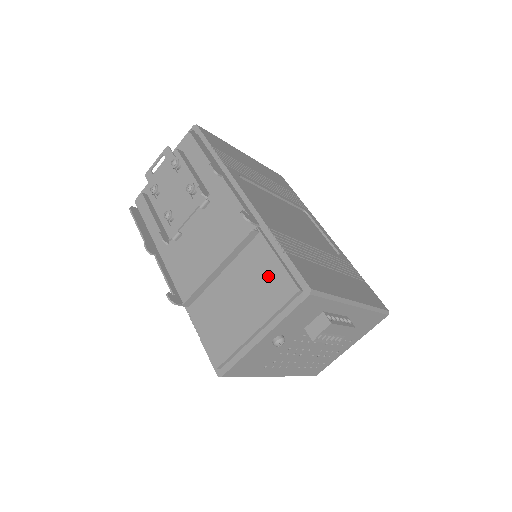
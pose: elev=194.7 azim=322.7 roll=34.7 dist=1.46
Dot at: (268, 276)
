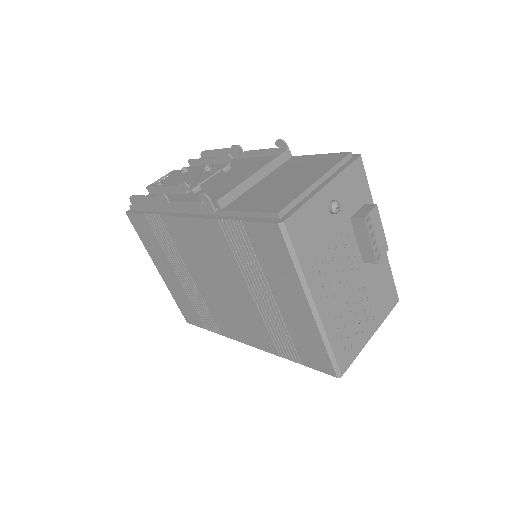
Dot at: (314, 162)
